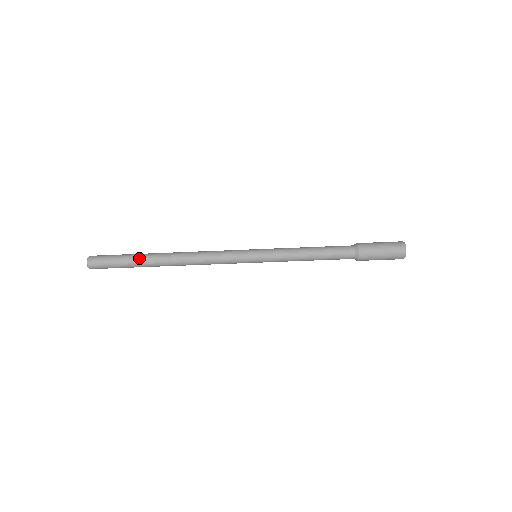
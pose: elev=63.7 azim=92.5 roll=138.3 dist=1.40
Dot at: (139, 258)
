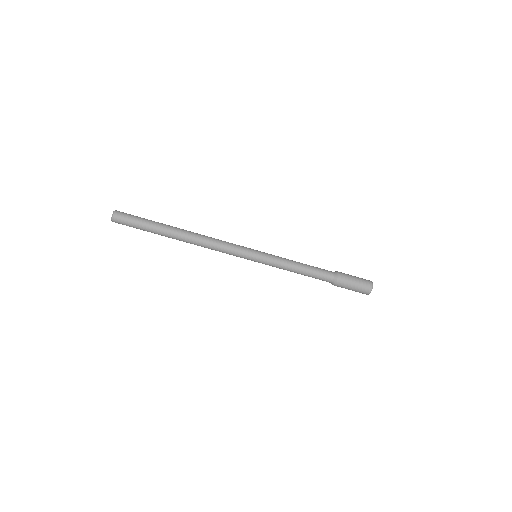
Dot at: (161, 223)
